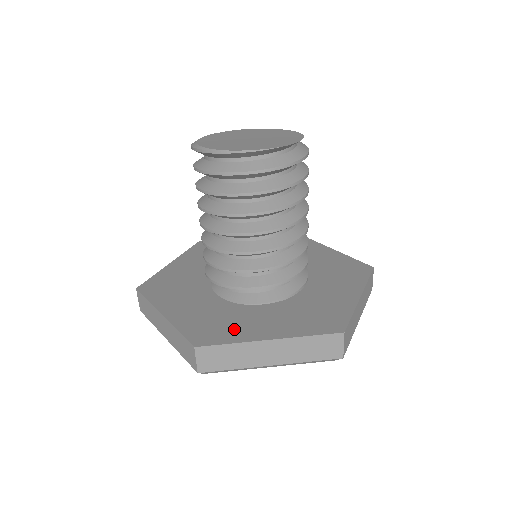
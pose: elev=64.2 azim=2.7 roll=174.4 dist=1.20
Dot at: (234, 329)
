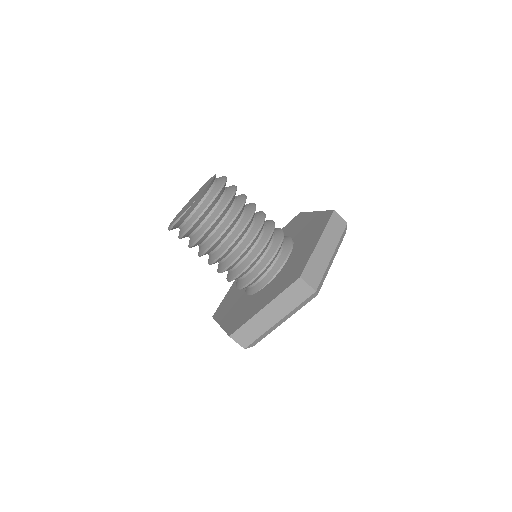
Dot at: (248, 313)
